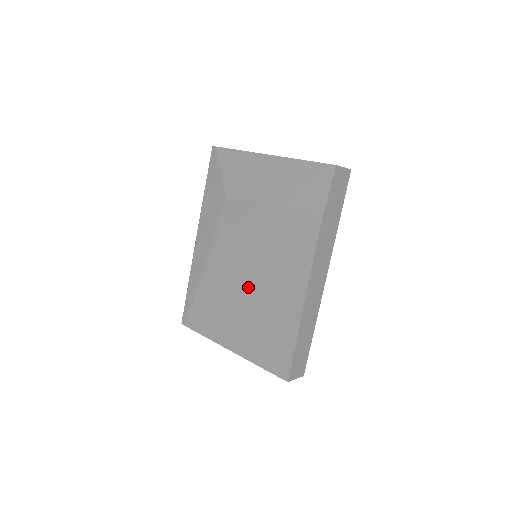
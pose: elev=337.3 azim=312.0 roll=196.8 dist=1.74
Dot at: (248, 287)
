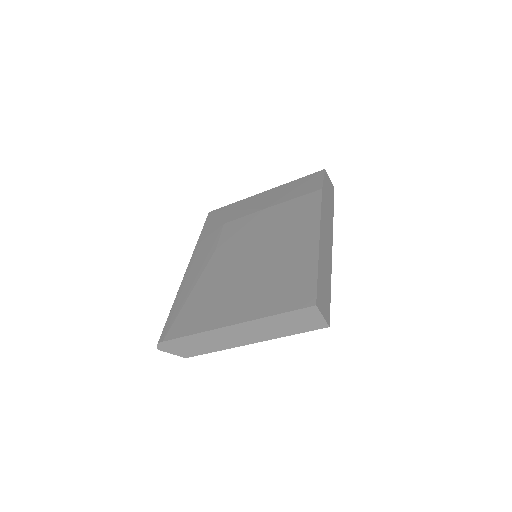
Dot at: (253, 263)
